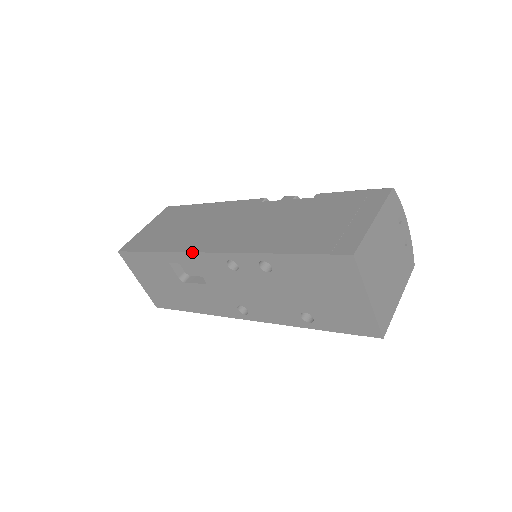
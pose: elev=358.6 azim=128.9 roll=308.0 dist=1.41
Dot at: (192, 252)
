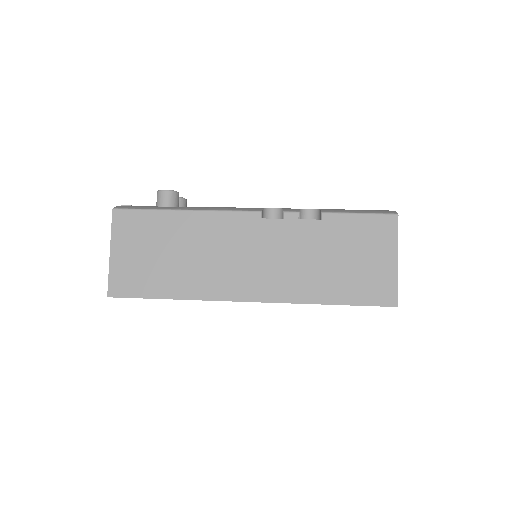
Dot at: occluded
